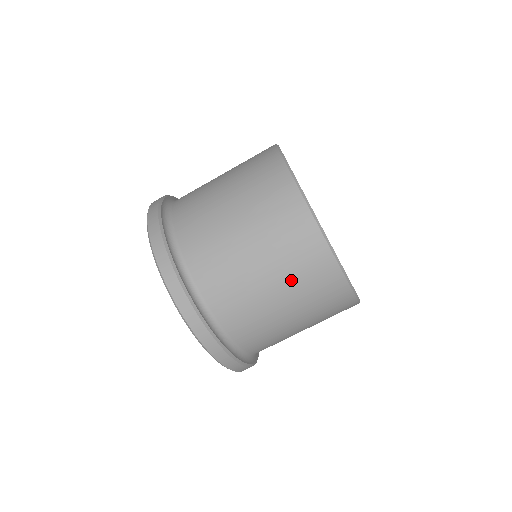
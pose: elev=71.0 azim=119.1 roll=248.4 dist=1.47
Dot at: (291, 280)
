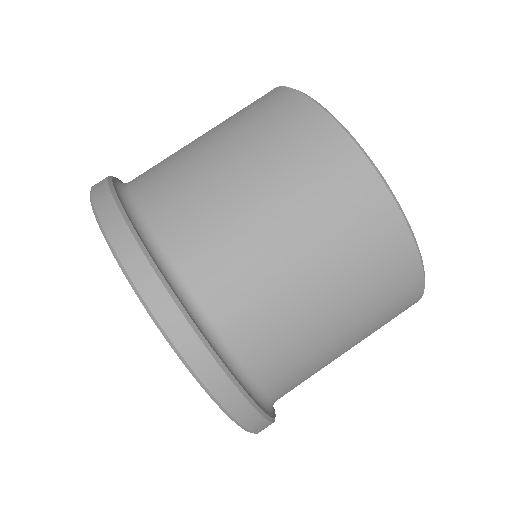
Dot at: (250, 137)
